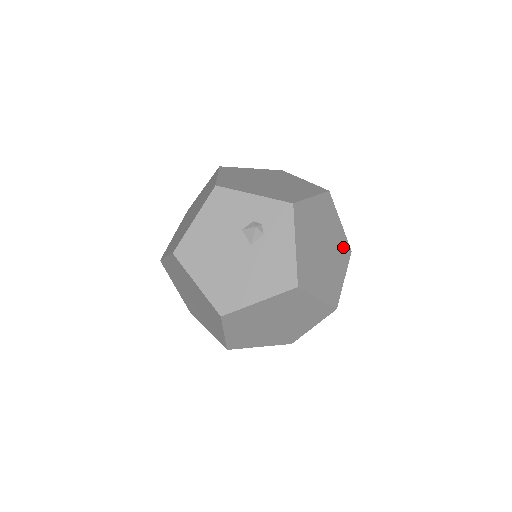
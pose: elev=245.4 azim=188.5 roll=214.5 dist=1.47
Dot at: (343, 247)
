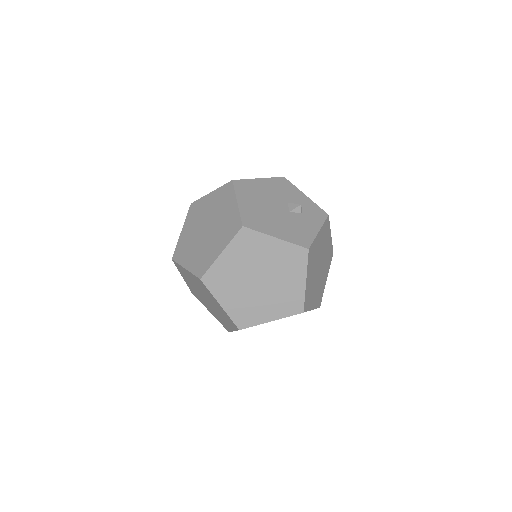
Dot at: (321, 294)
